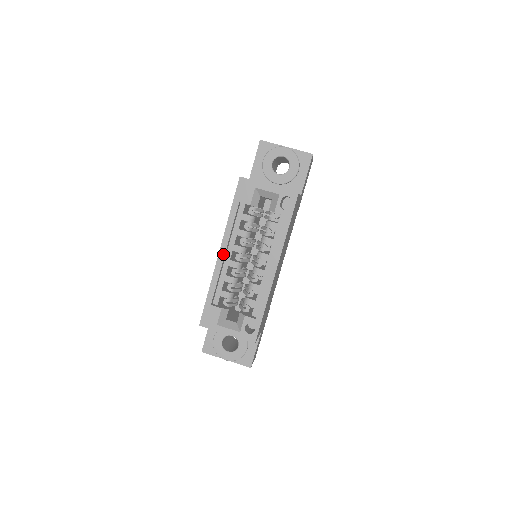
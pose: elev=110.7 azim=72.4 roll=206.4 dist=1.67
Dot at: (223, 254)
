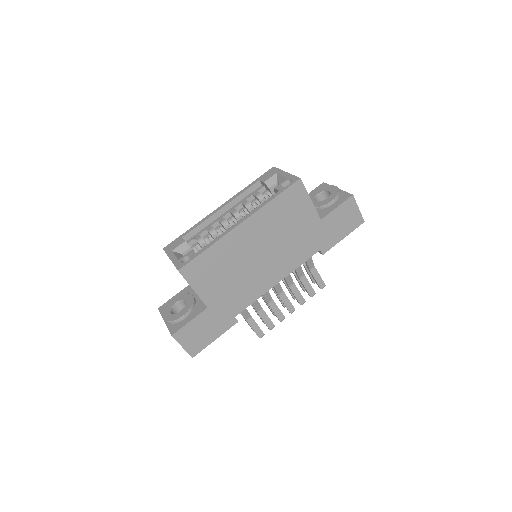
Dot at: (221, 208)
